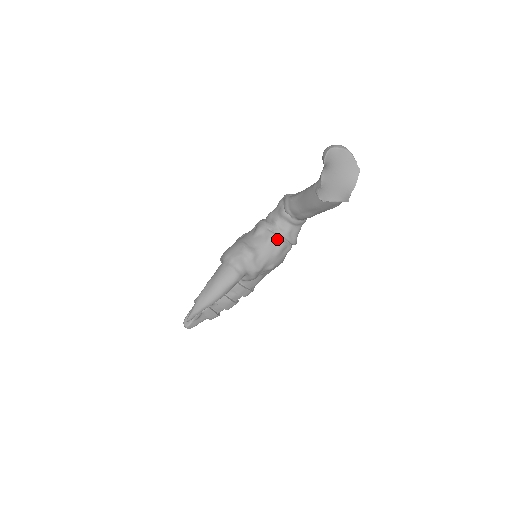
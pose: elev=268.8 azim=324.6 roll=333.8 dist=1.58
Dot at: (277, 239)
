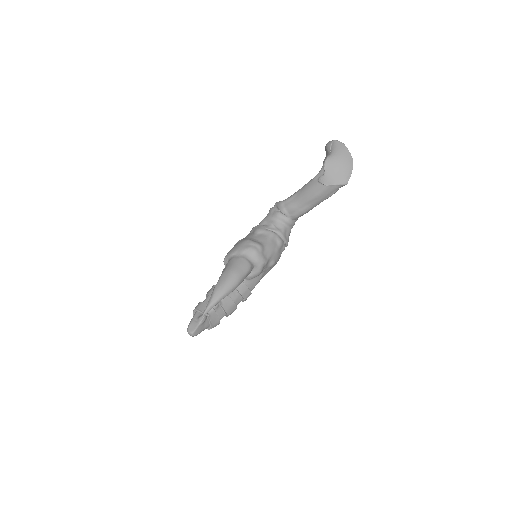
Dot at: (276, 236)
